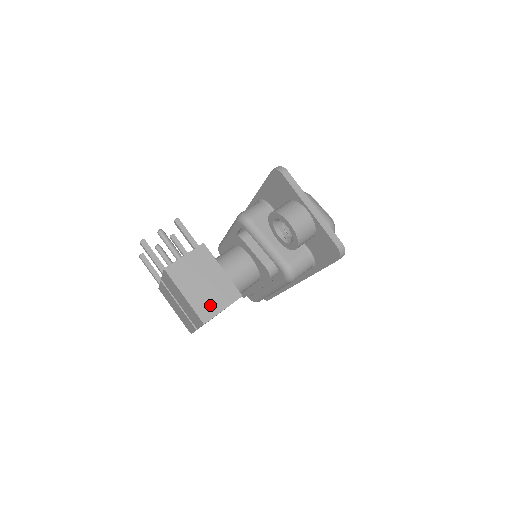
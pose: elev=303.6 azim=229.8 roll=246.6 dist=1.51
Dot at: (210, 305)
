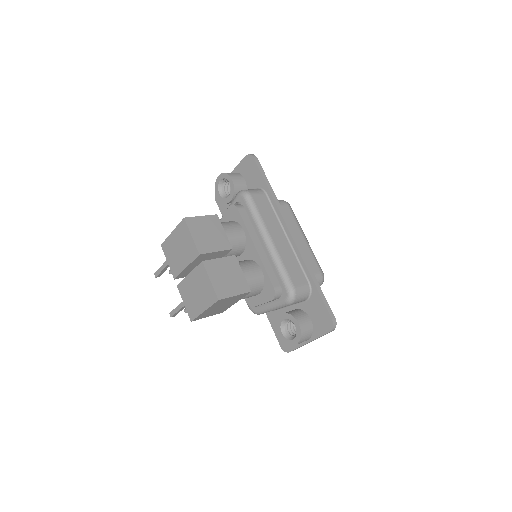
Dot at: occluded
